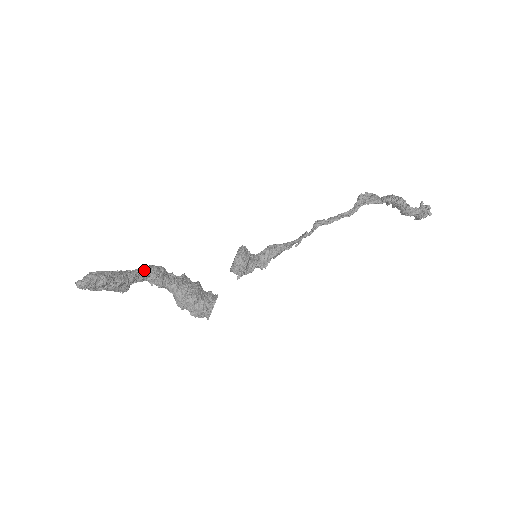
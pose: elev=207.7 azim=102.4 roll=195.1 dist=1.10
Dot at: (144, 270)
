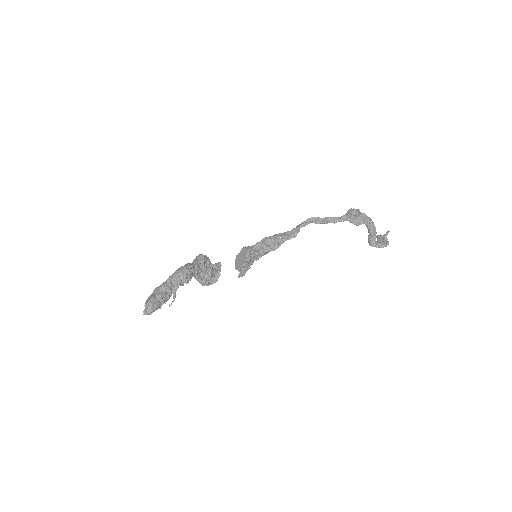
Dot at: (182, 283)
